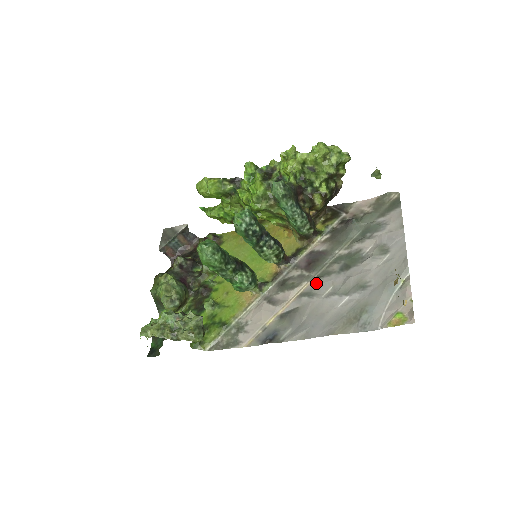
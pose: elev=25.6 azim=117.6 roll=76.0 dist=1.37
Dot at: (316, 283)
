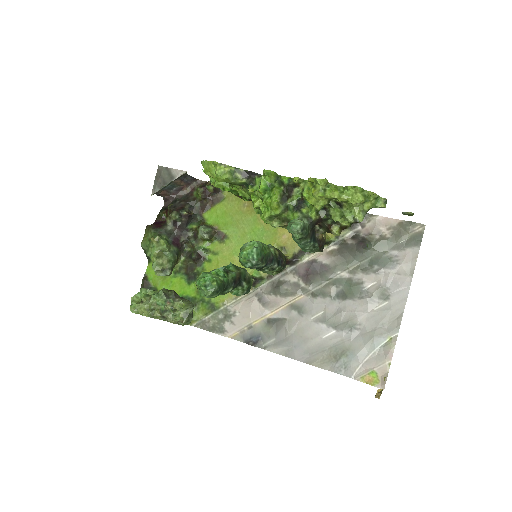
Dot at: (309, 300)
